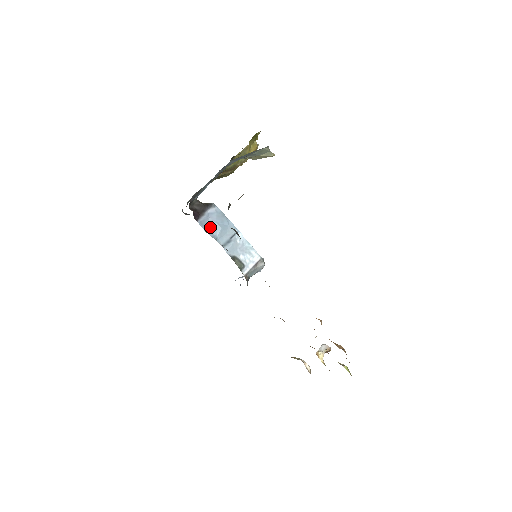
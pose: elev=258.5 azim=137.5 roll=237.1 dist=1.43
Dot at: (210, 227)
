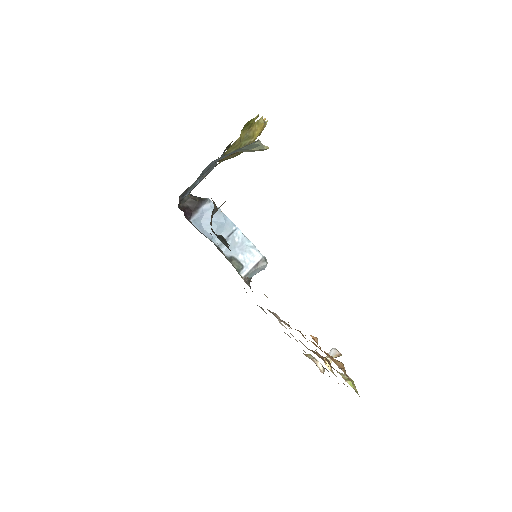
Dot at: (205, 225)
